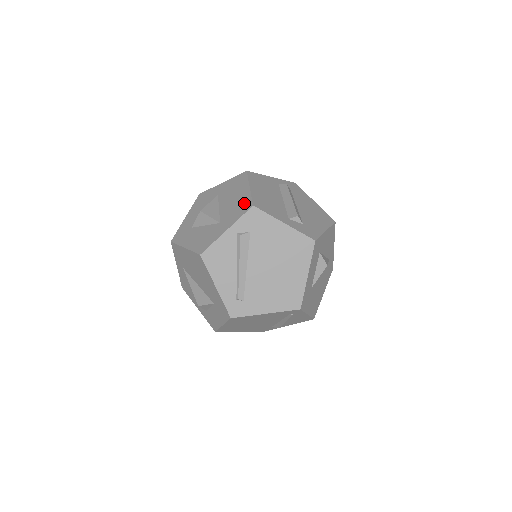
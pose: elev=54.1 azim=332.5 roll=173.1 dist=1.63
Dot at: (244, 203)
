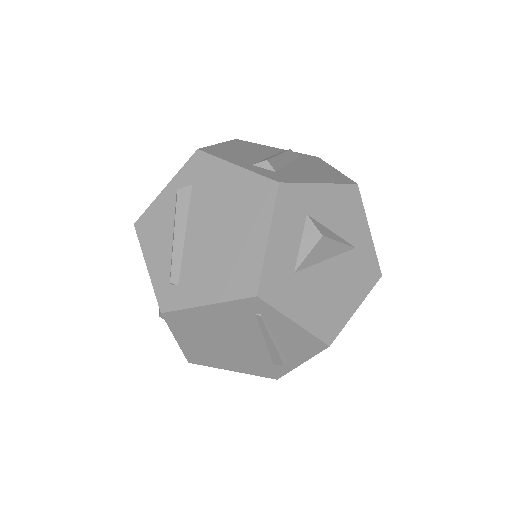
Dot at: occluded
